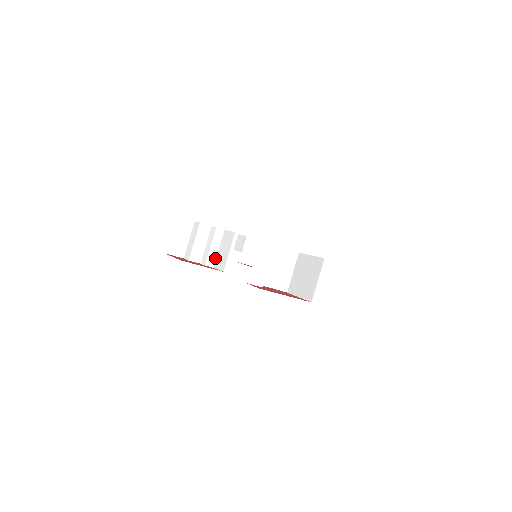
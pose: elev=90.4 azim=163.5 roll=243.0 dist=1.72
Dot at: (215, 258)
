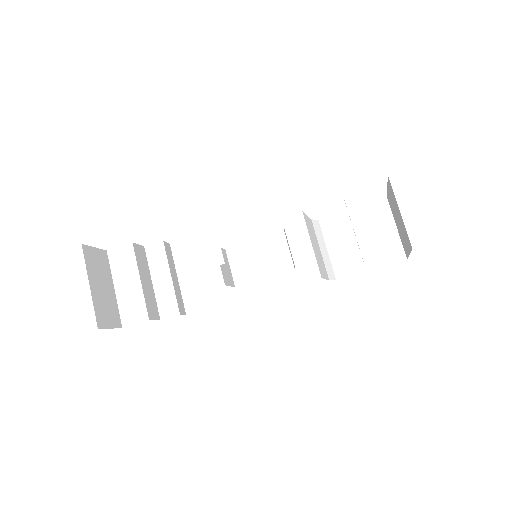
Dot at: (181, 297)
